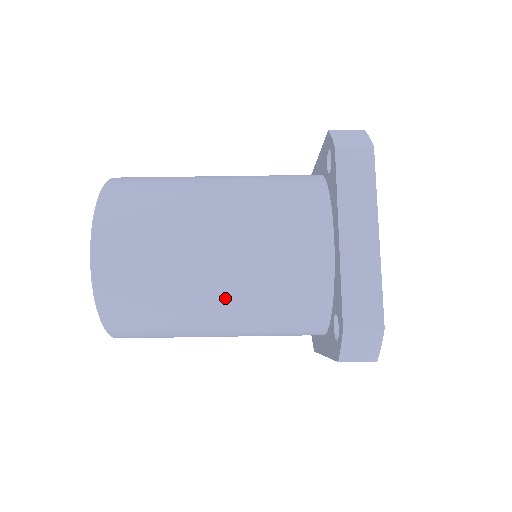
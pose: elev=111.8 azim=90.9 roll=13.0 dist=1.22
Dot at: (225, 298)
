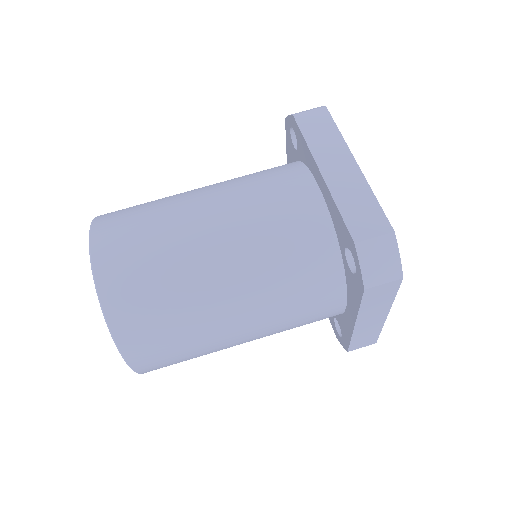
Dot at: (232, 270)
